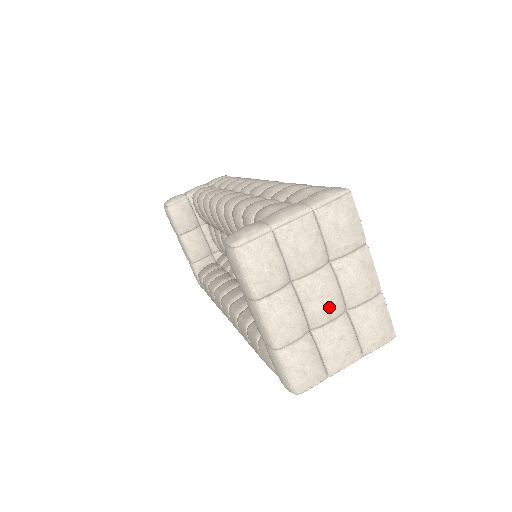
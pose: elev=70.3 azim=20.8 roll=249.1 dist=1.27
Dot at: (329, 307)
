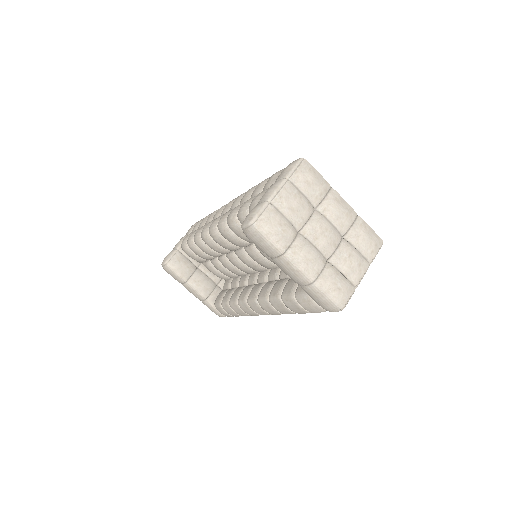
Dot at: (331, 238)
